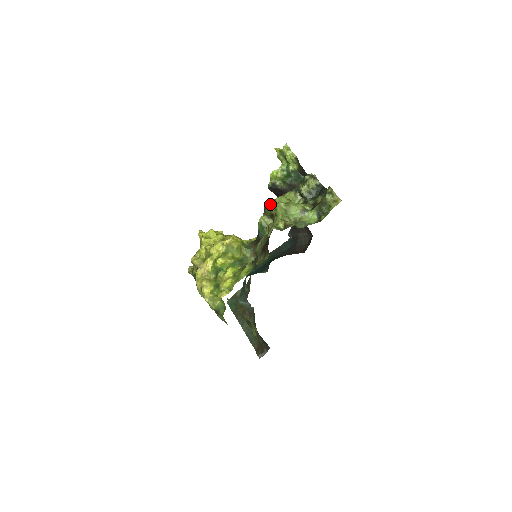
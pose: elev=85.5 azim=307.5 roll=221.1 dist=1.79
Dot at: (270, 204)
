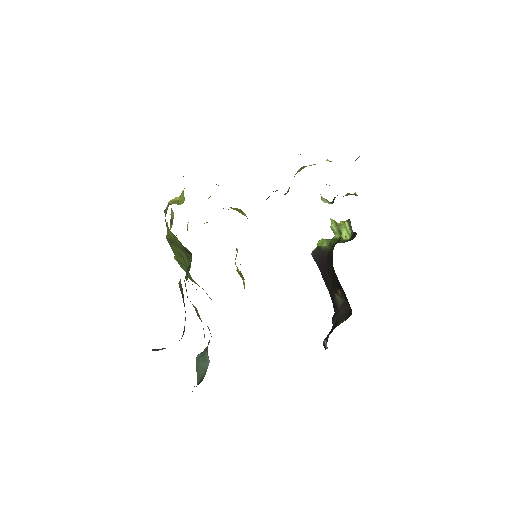
Dot at: occluded
